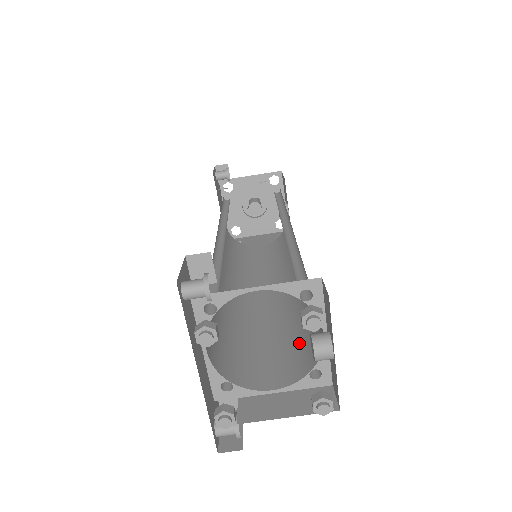
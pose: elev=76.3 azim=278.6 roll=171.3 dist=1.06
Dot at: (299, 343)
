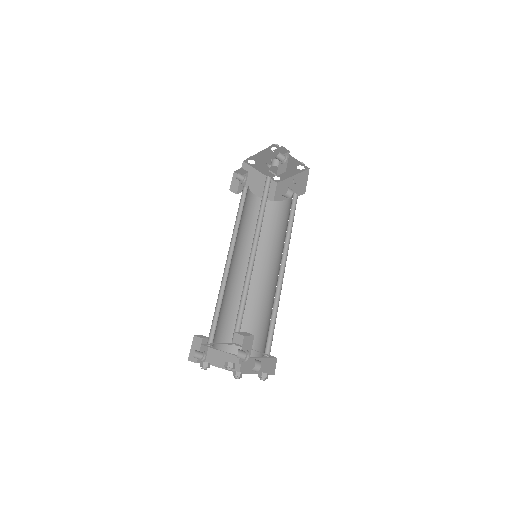
Dot at: (243, 330)
